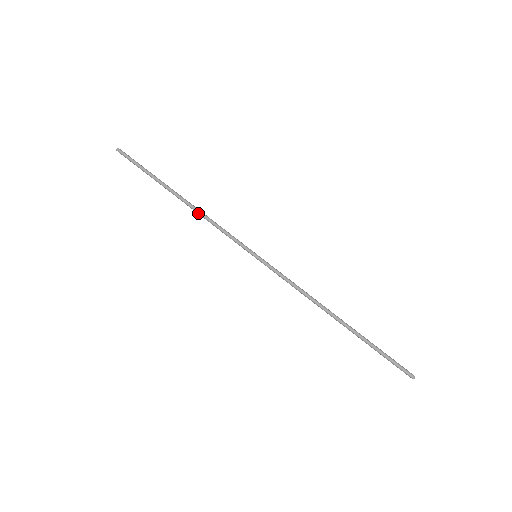
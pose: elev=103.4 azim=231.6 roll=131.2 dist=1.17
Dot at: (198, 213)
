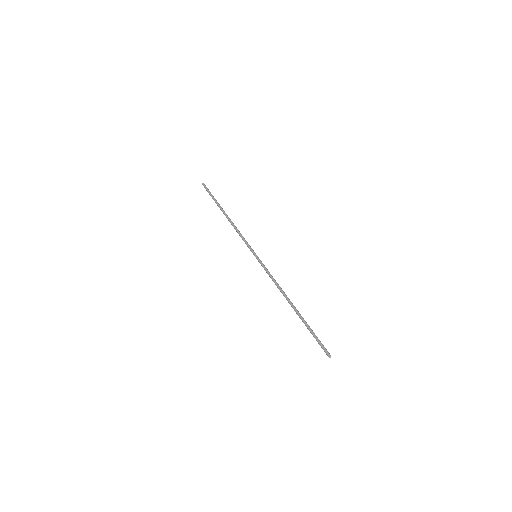
Dot at: (232, 225)
